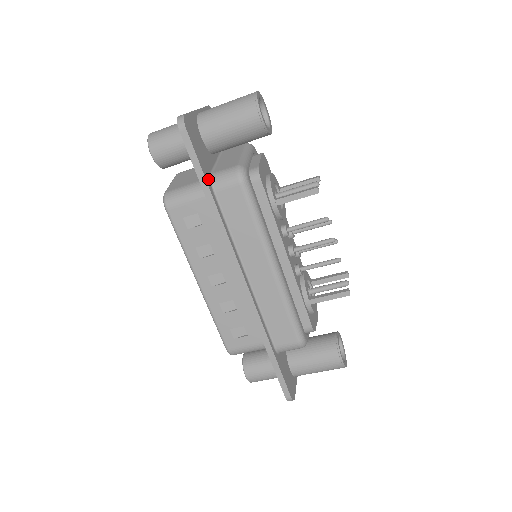
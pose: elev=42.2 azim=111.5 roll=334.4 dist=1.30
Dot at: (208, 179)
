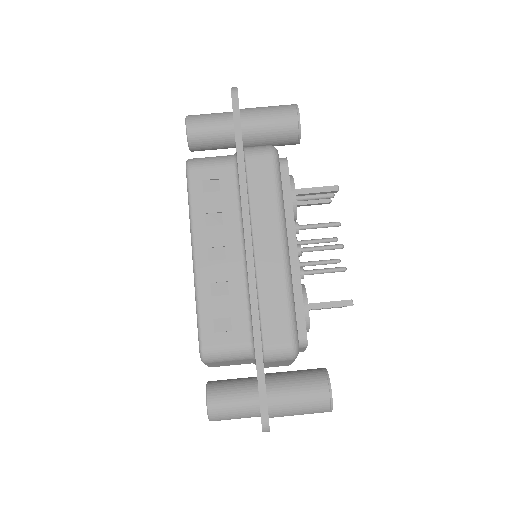
Dot at: (242, 144)
